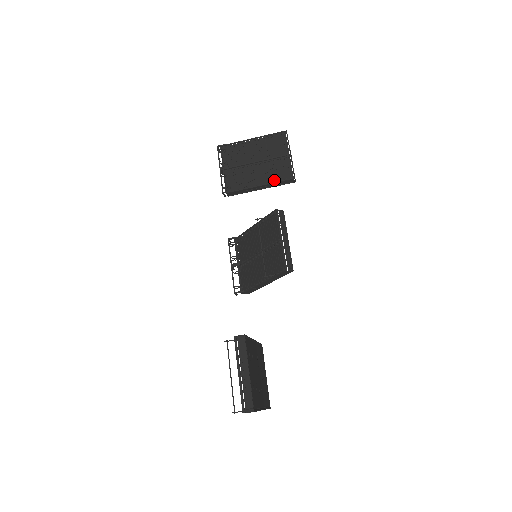
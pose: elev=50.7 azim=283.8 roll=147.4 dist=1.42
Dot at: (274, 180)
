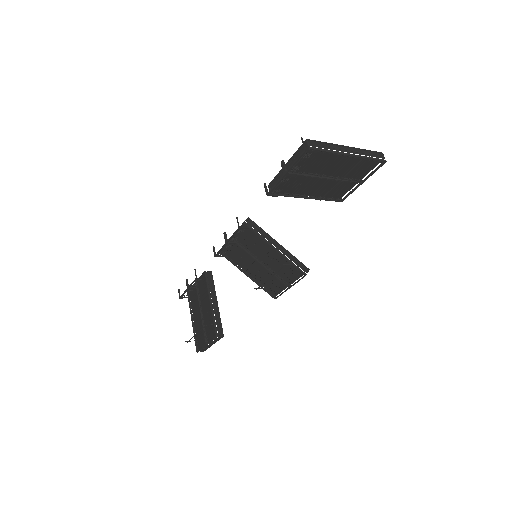
Dot at: (324, 195)
